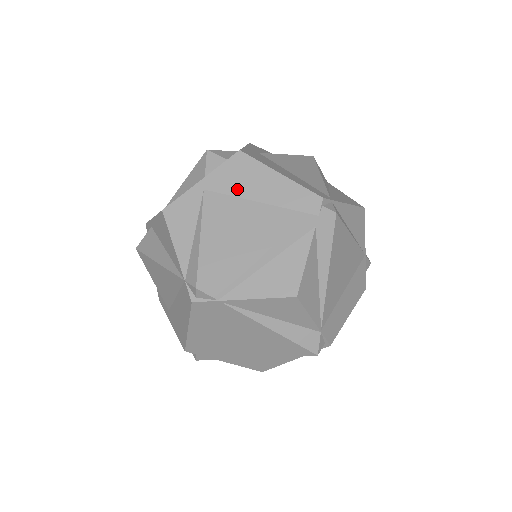
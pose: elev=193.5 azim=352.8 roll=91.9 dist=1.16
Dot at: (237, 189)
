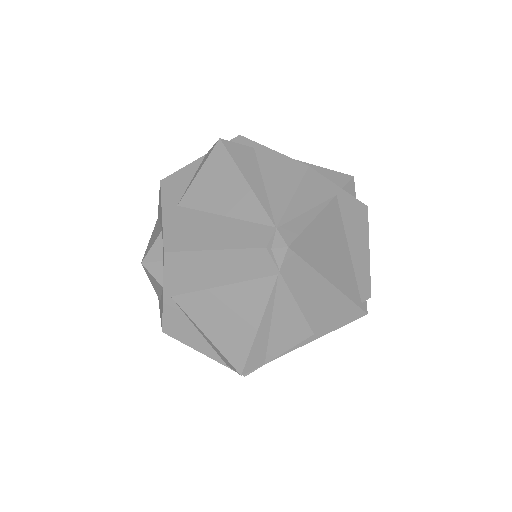
Dot at: (348, 224)
